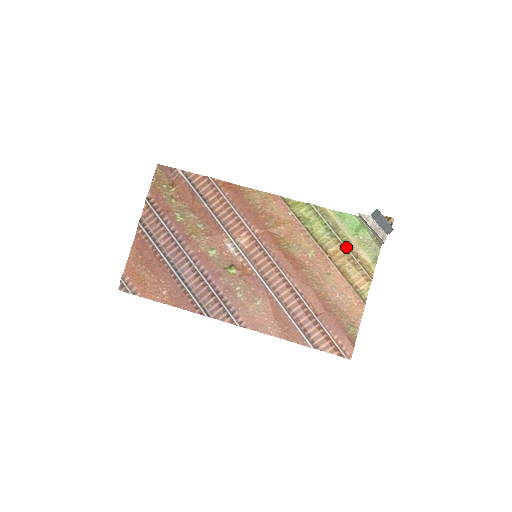
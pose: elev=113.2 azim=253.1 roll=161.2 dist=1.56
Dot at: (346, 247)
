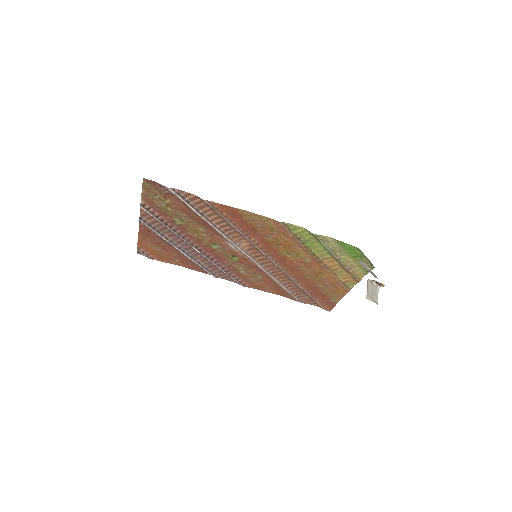
Dot at: (341, 263)
